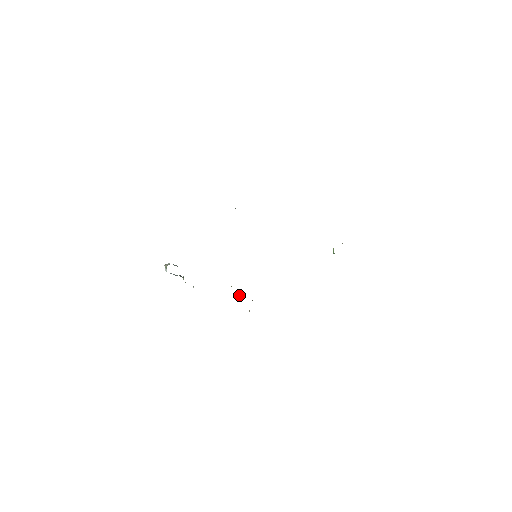
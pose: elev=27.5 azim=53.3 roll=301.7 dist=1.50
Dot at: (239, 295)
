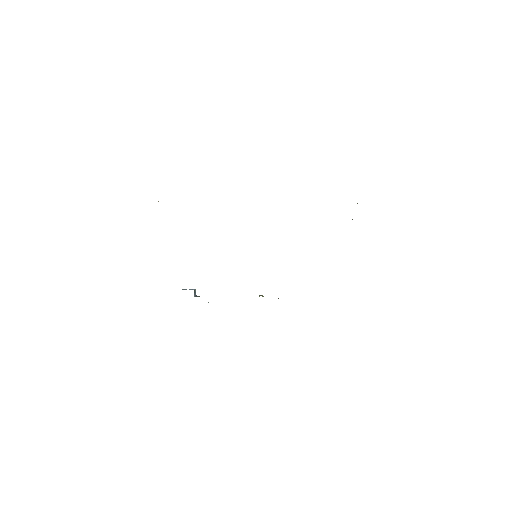
Dot at: (259, 295)
